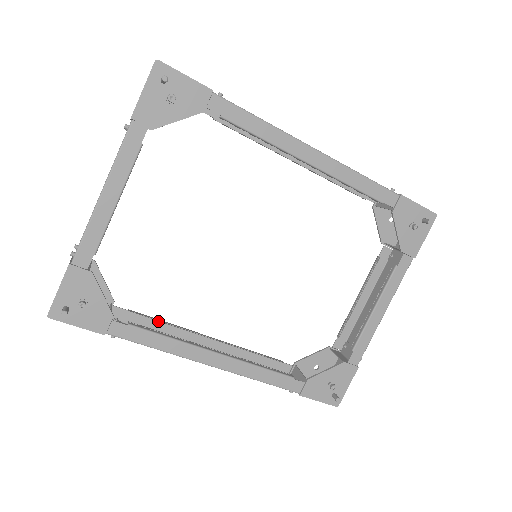
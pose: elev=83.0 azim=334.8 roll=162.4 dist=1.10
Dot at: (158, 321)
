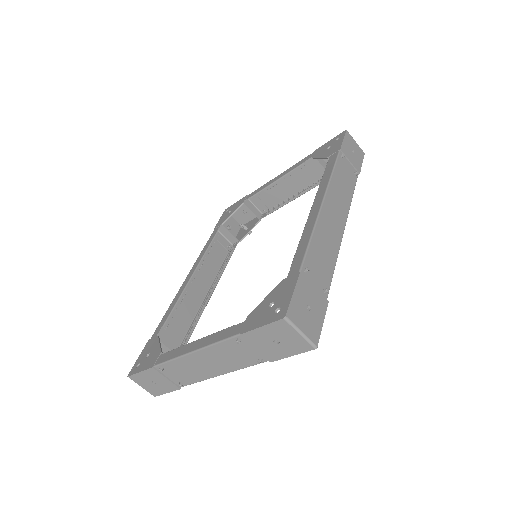
Dot at: occluded
